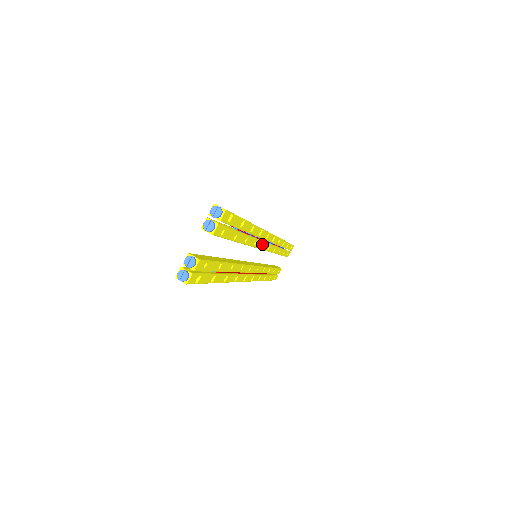
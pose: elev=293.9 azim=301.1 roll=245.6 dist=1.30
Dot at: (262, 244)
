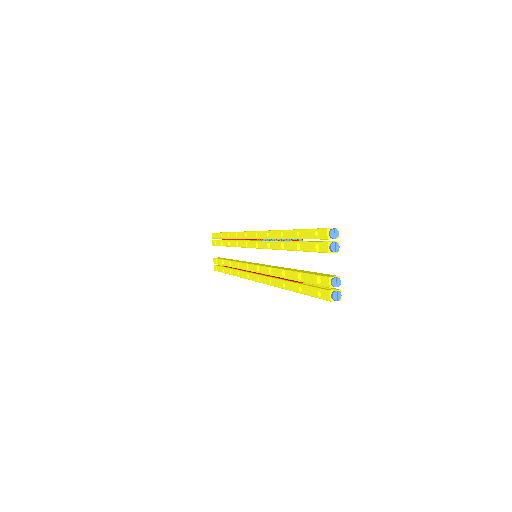
Dot at: occluded
